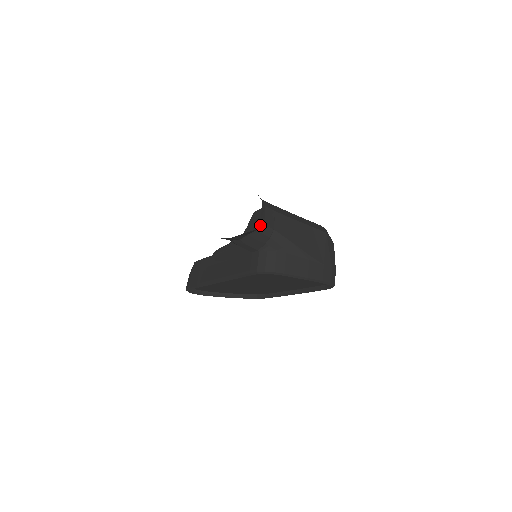
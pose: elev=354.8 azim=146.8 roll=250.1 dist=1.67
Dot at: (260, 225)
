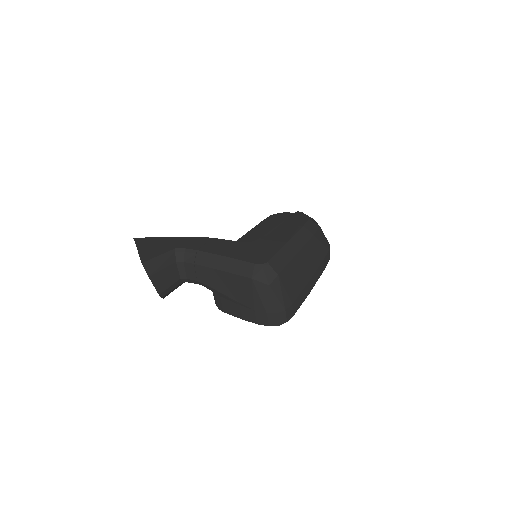
Dot at: (184, 279)
